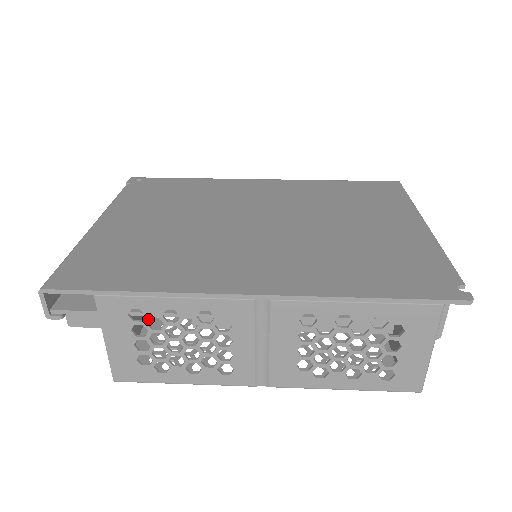
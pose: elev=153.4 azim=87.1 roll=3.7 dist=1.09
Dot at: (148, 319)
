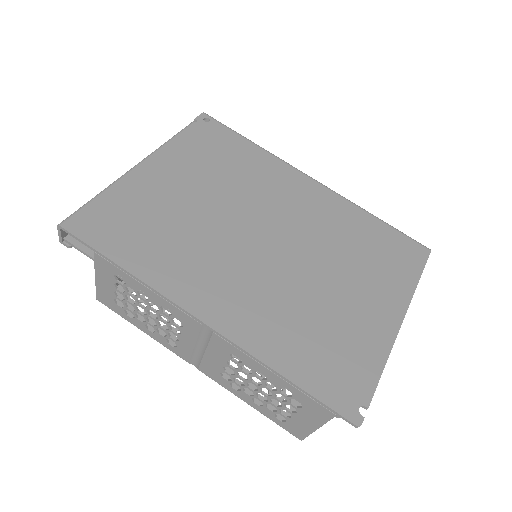
Dot at: (127, 286)
